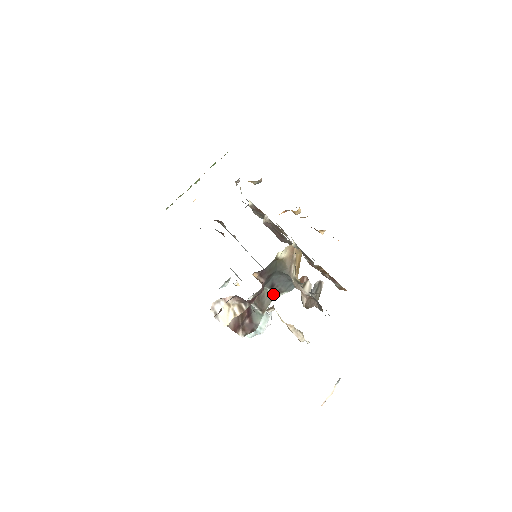
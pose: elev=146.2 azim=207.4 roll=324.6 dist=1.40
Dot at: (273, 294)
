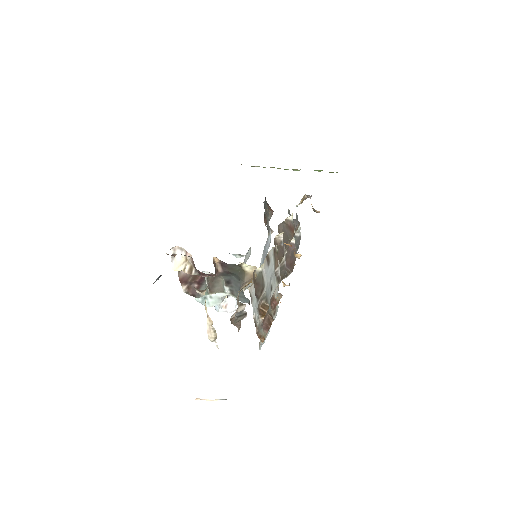
Dot at: (226, 288)
